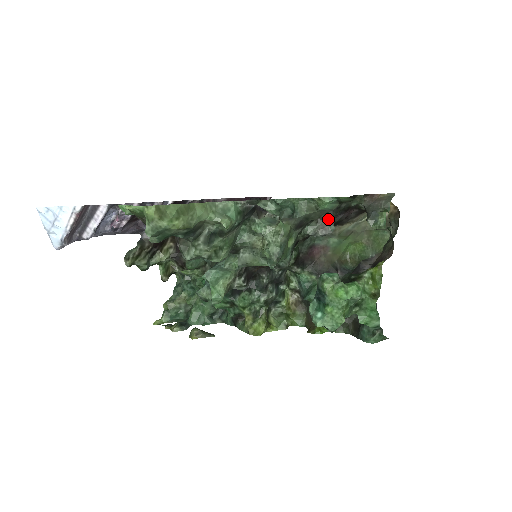
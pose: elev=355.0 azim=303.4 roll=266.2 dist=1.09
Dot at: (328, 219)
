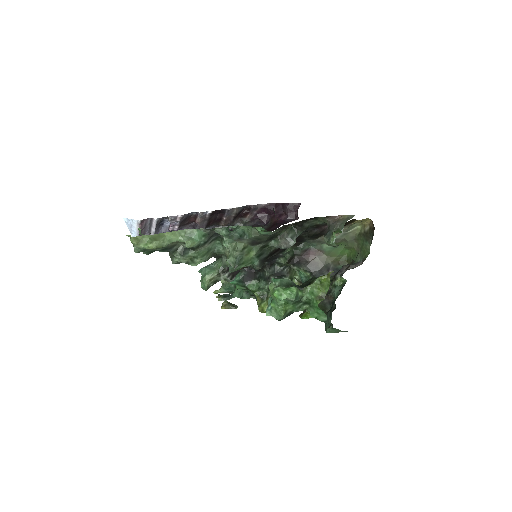
Dot at: (289, 236)
